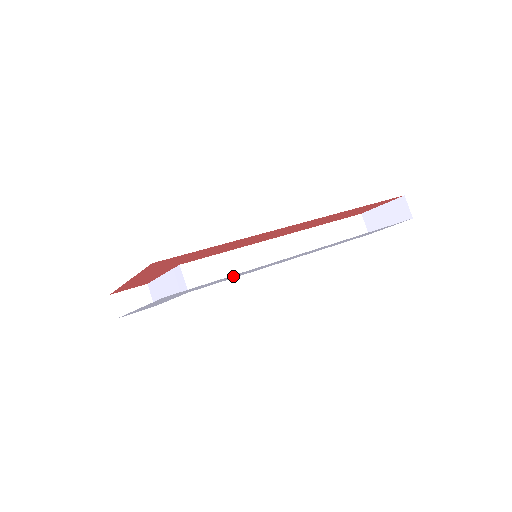
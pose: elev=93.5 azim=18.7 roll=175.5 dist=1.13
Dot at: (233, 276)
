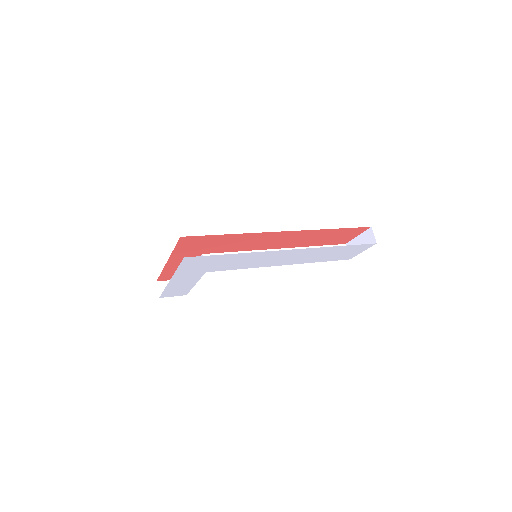
Dot at: (235, 260)
